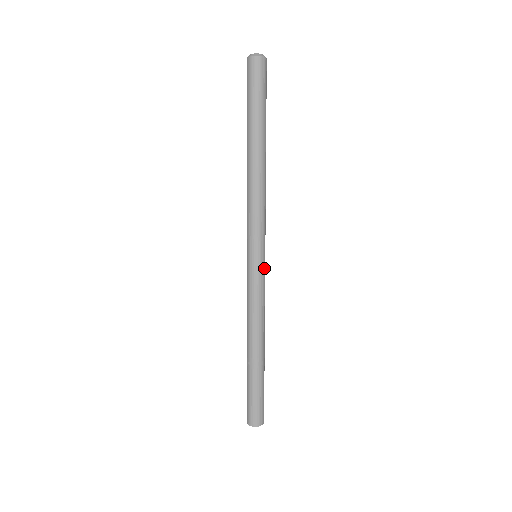
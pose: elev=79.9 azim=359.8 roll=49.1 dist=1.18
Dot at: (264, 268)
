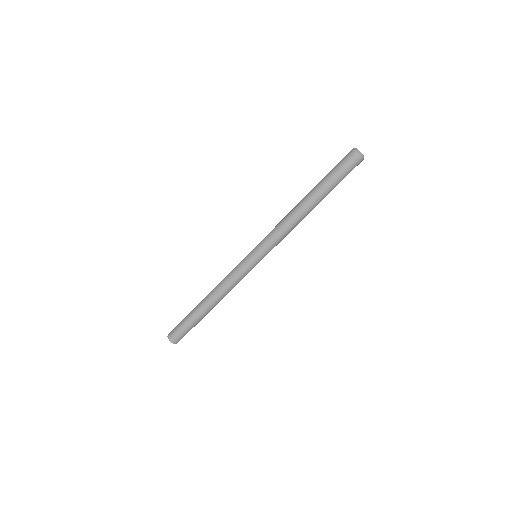
Dot at: occluded
